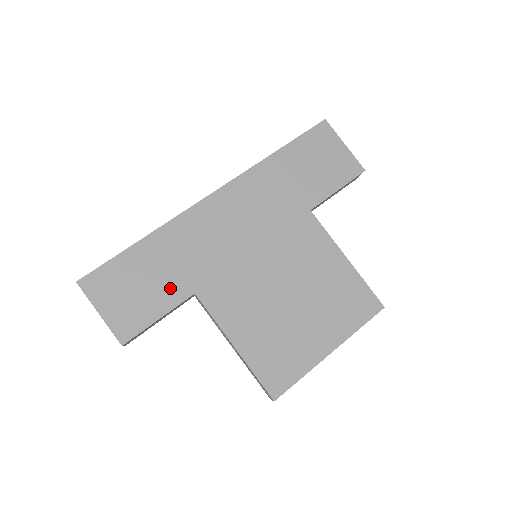
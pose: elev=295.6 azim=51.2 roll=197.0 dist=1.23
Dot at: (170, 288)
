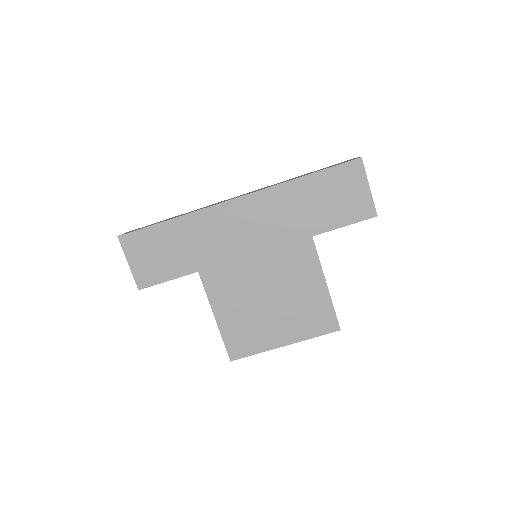
Dot at: (181, 262)
